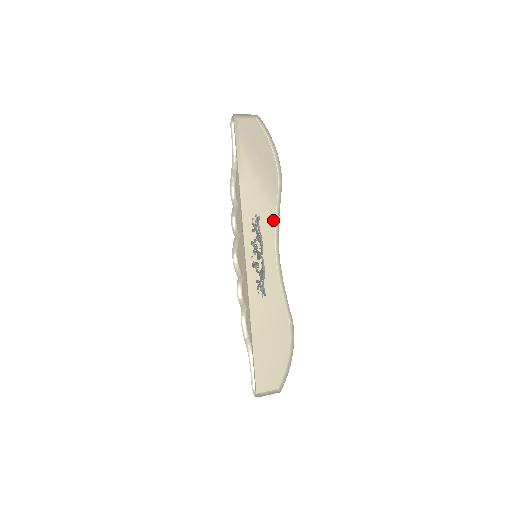
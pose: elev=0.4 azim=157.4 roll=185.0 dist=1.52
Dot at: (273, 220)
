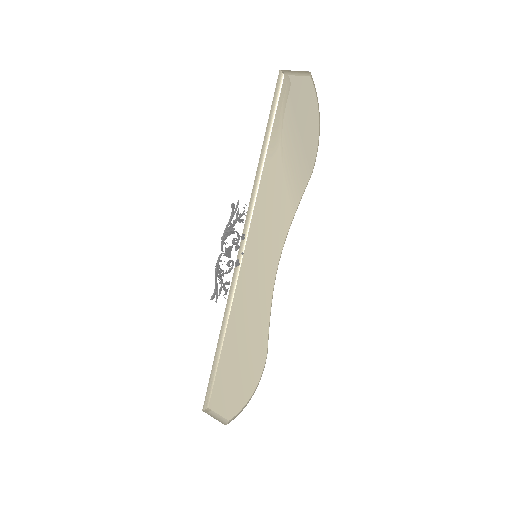
Dot at: (290, 219)
